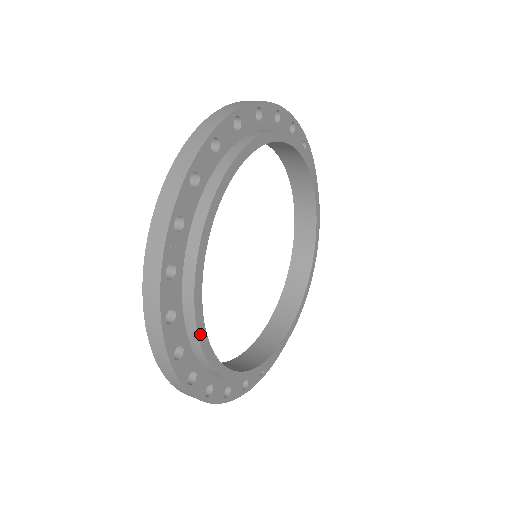
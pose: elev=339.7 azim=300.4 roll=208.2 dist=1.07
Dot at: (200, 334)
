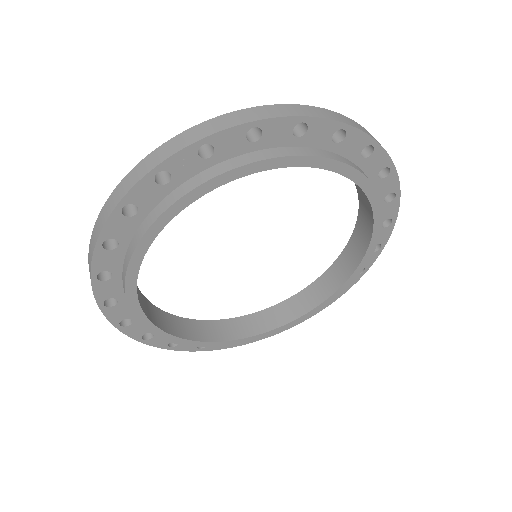
Dot at: (139, 249)
